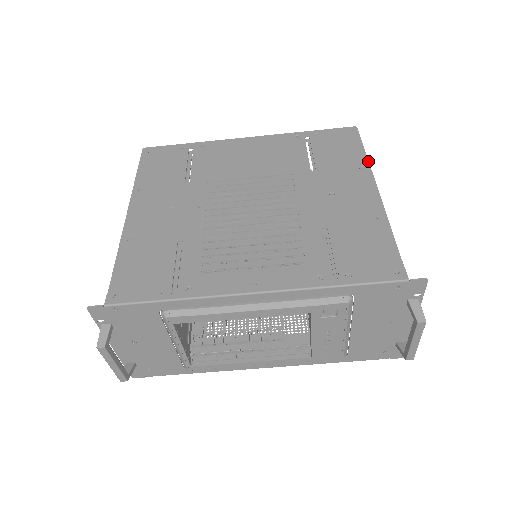
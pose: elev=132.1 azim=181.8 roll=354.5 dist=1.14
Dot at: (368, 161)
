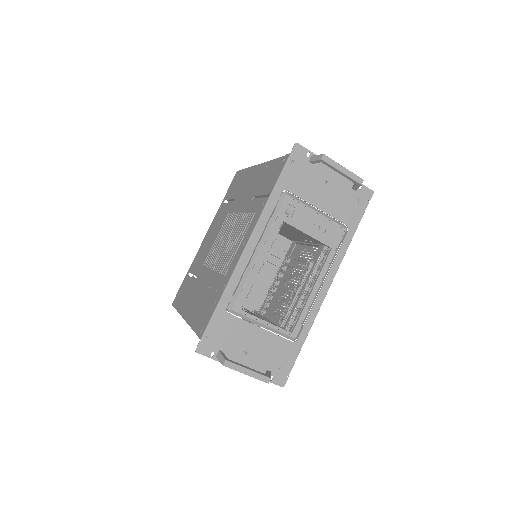
Dot at: (249, 167)
